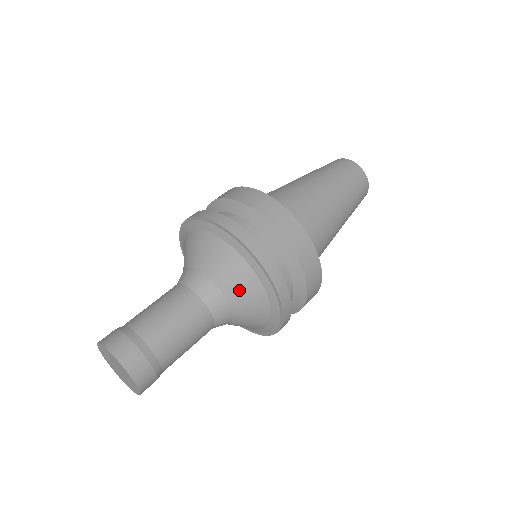
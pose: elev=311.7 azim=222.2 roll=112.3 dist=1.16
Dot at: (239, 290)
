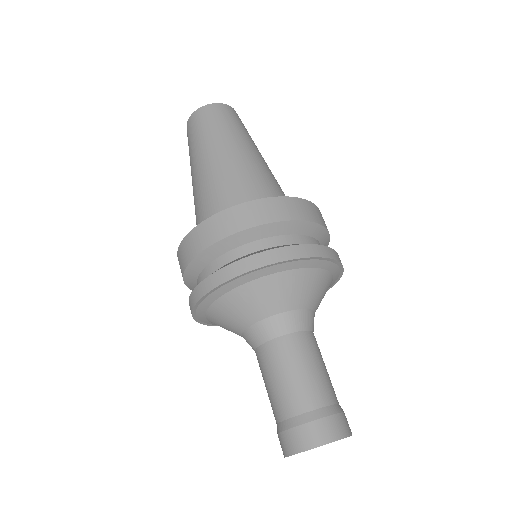
Dot at: (303, 292)
